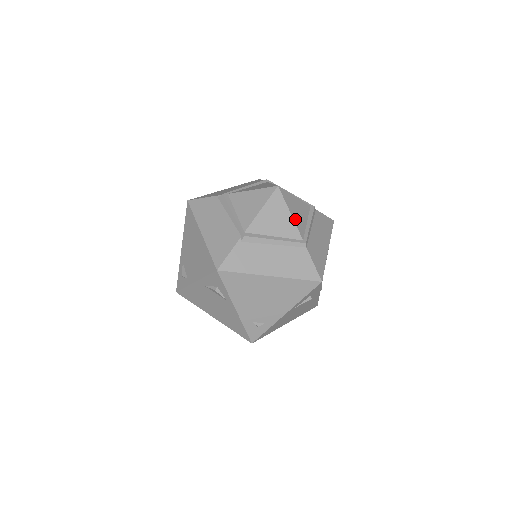
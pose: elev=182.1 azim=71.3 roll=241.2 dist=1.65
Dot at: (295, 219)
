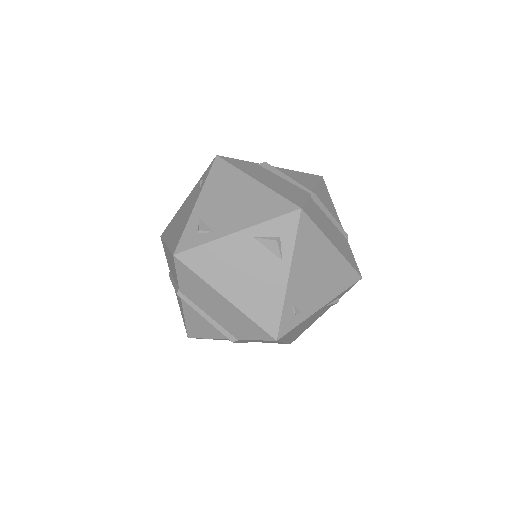
Dot at: occluded
